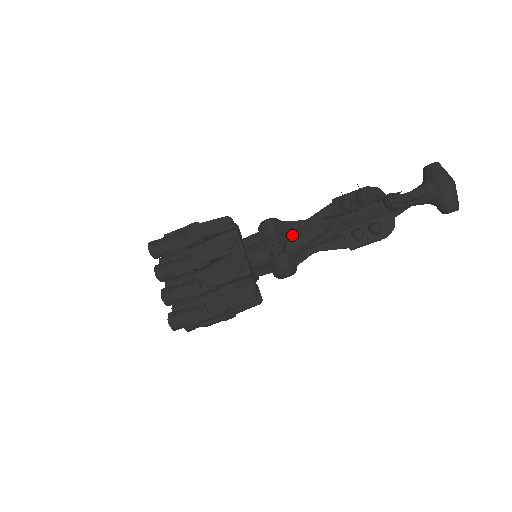
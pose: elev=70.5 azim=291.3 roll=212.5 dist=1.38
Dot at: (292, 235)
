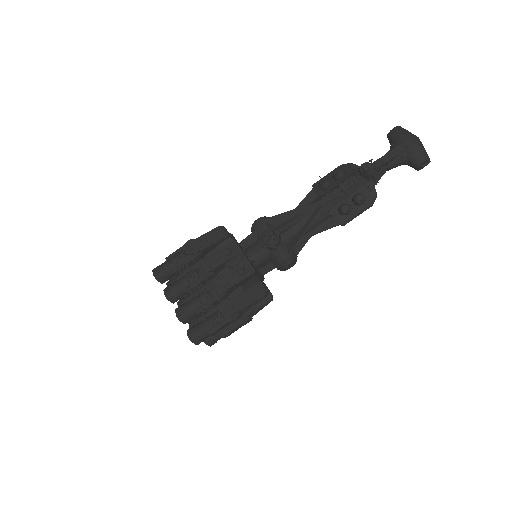
Dot at: (284, 226)
